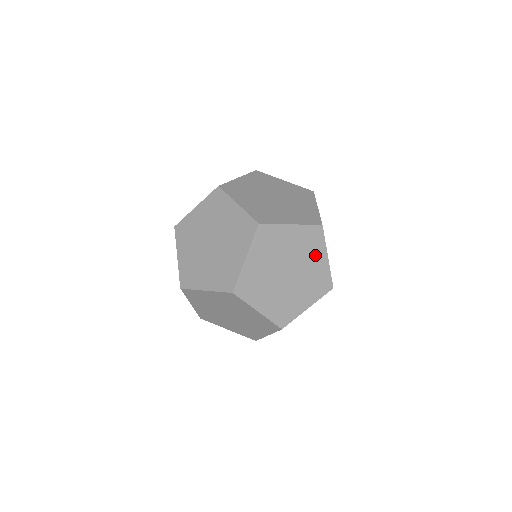
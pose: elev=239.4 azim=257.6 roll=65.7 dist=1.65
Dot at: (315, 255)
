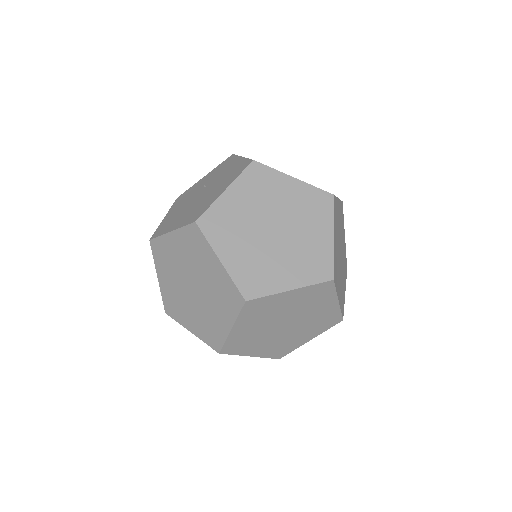
Dot at: (321, 304)
